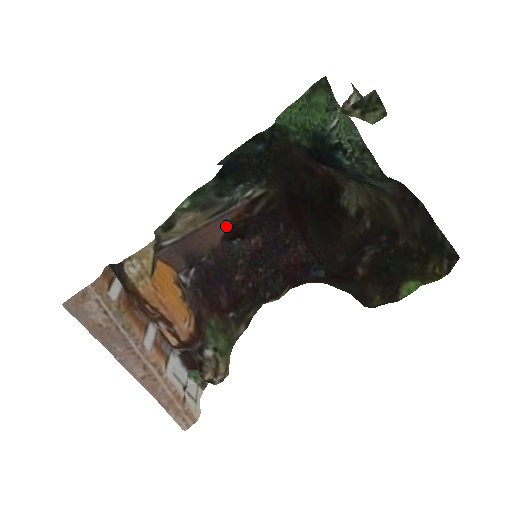
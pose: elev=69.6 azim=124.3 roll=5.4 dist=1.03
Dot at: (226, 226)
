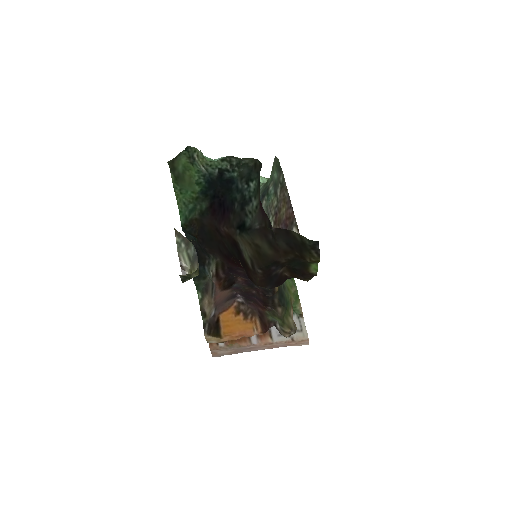
Dot at: (221, 291)
